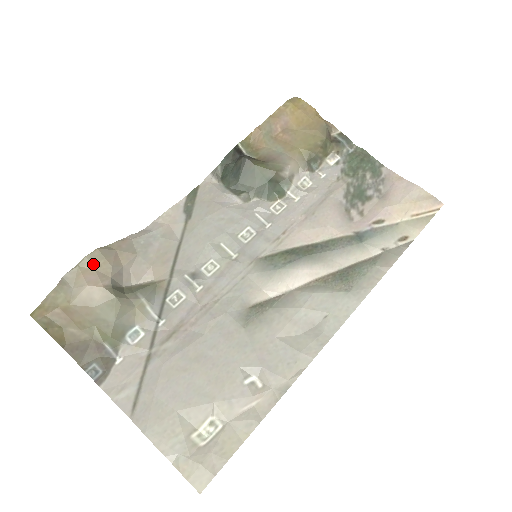
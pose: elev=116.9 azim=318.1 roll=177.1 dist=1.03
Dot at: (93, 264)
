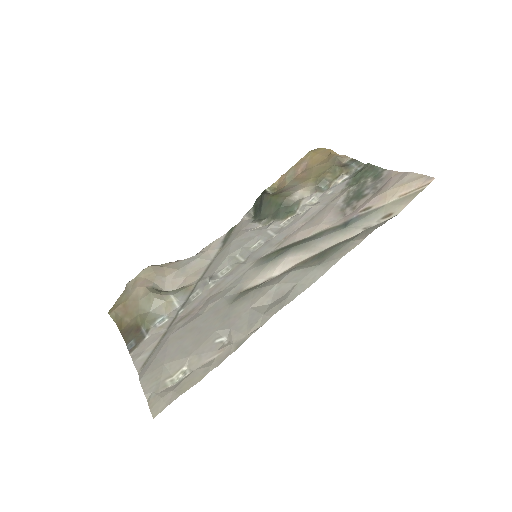
Dot at: (145, 275)
